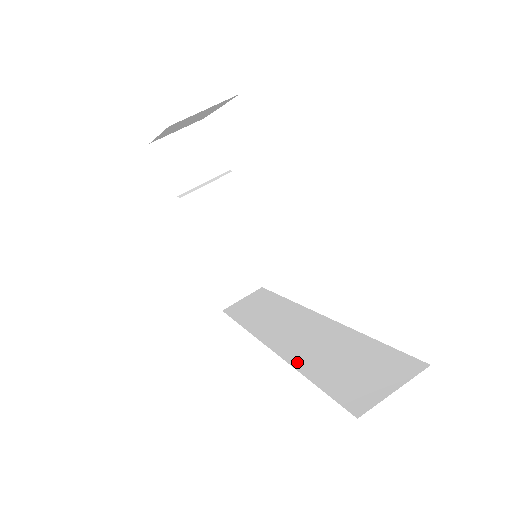
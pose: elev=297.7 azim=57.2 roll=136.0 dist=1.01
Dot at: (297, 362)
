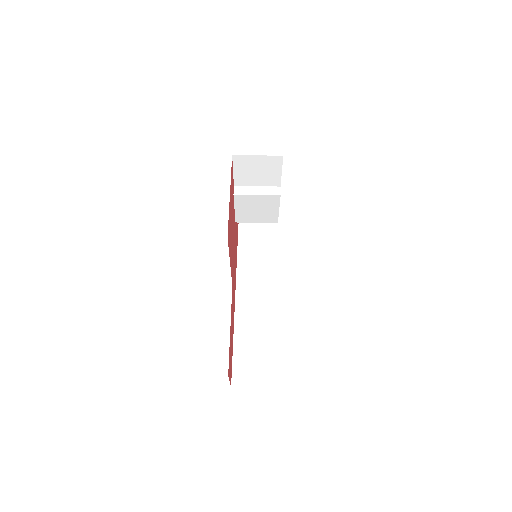
Dot at: (238, 319)
